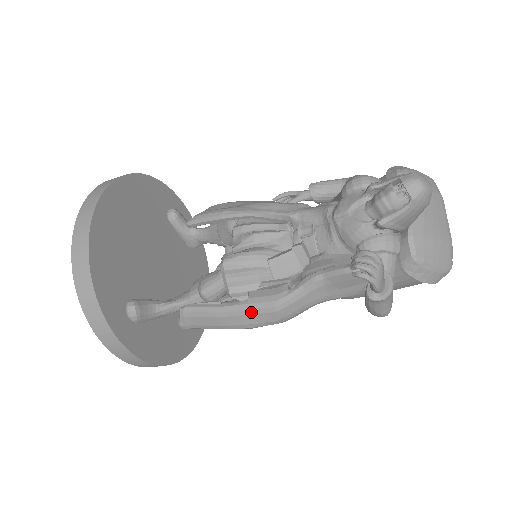
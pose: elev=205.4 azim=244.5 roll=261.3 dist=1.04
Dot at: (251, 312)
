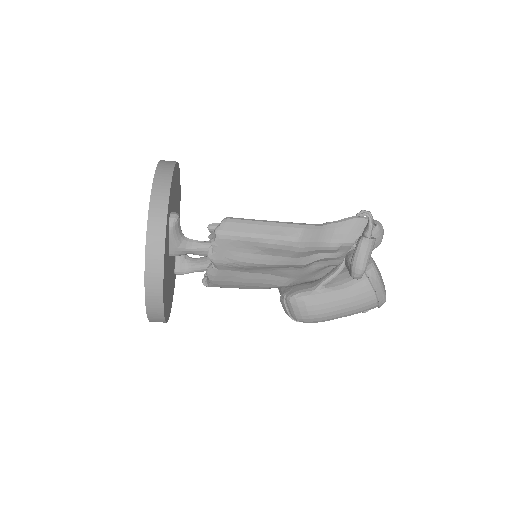
Dot at: (285, 225)
